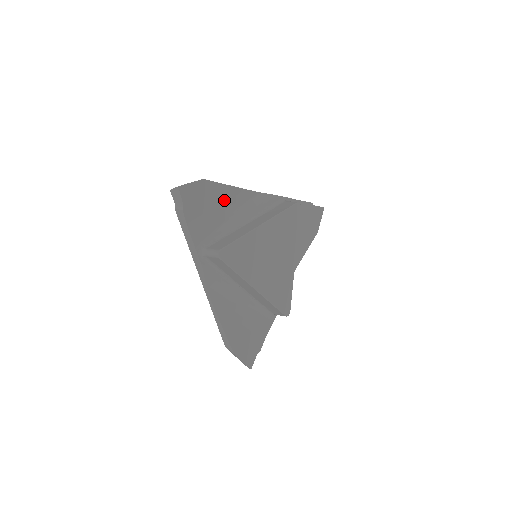
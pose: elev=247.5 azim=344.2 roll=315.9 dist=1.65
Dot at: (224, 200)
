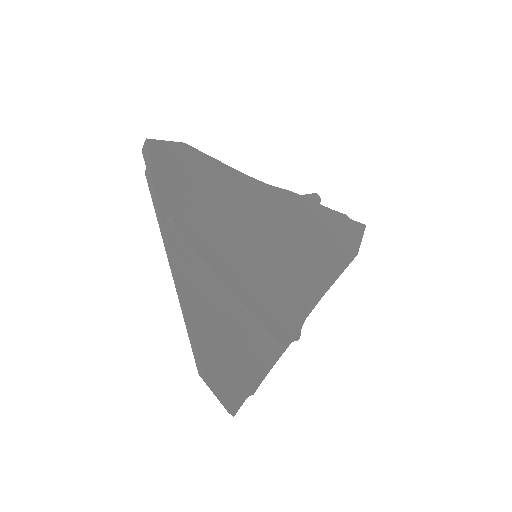
Dot at: (214, 177)
